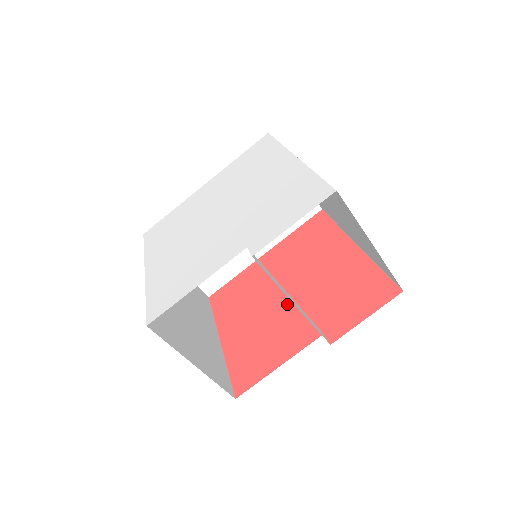
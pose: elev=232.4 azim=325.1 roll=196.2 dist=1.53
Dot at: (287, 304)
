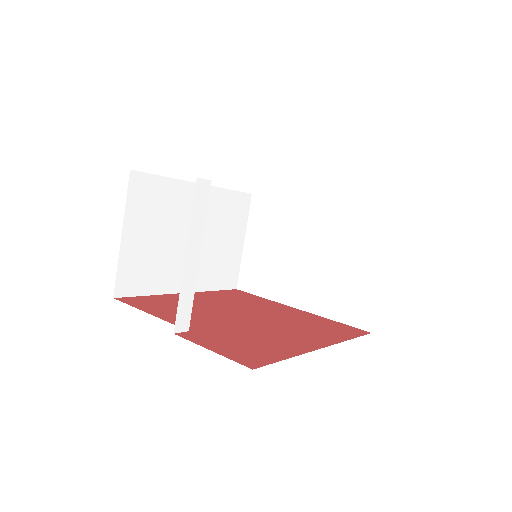
Dot at: (229, 316)
